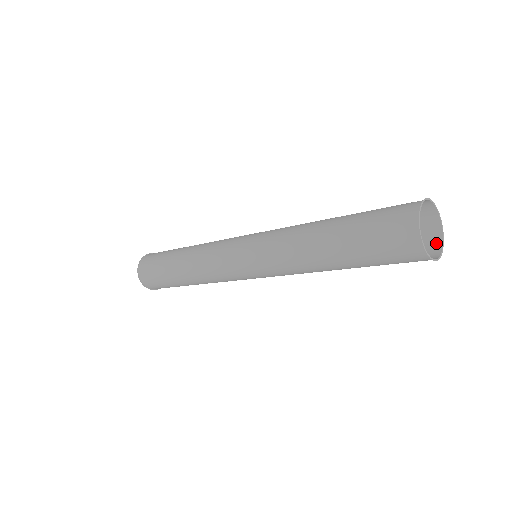
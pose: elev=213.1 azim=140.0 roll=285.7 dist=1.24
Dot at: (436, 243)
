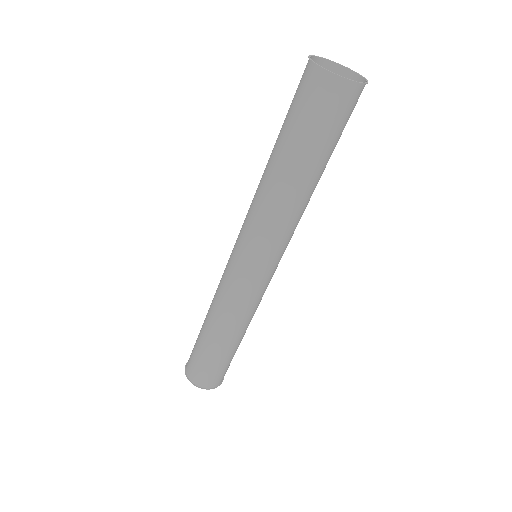
Dot at: occluded
